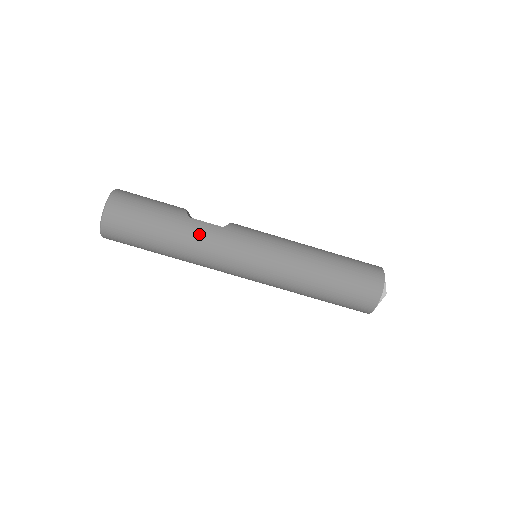
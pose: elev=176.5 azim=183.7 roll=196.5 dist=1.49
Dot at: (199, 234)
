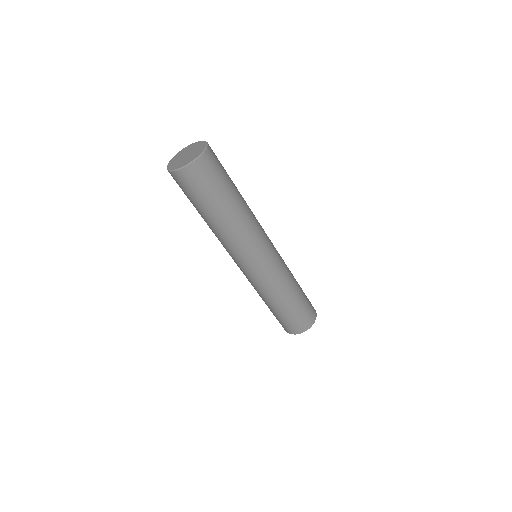
Dot at: (251, 211)
